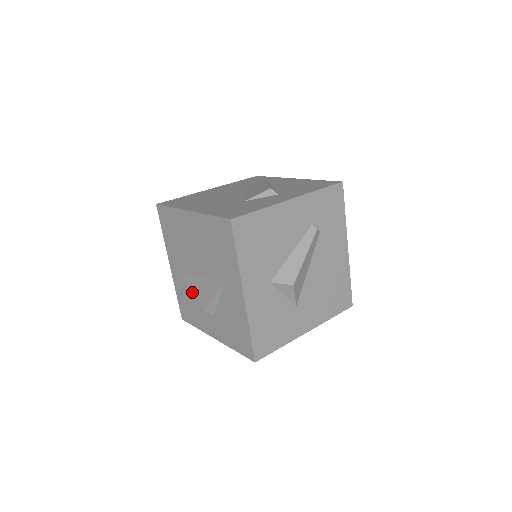
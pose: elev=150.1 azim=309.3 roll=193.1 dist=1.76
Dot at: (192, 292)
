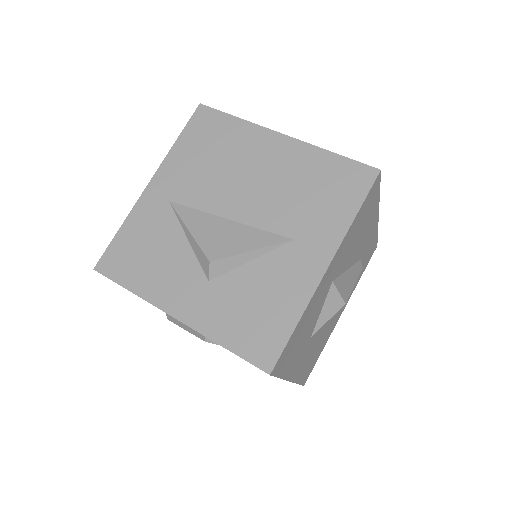
Dot at: (191, 232)
